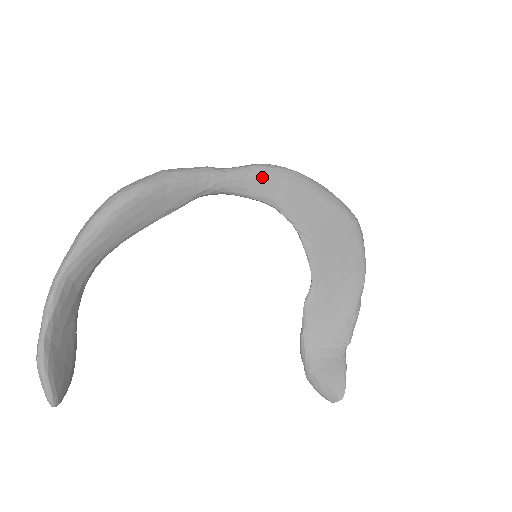
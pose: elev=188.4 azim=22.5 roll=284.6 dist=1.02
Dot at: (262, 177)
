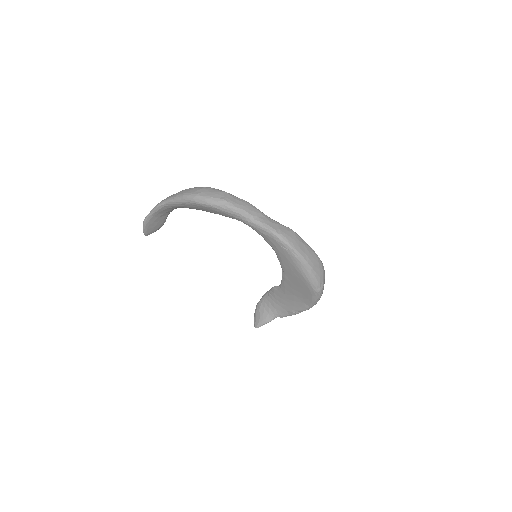
Dot at: (271, 238)
